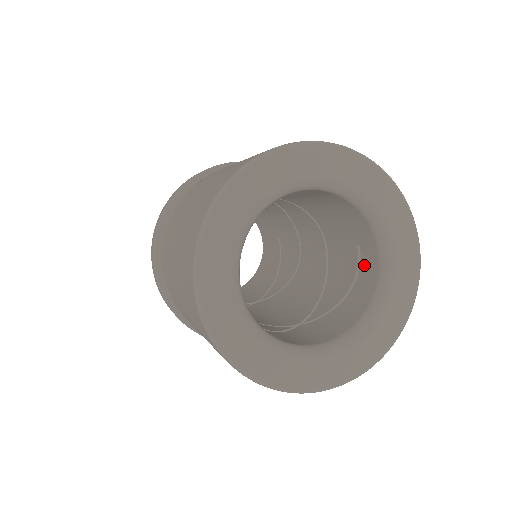
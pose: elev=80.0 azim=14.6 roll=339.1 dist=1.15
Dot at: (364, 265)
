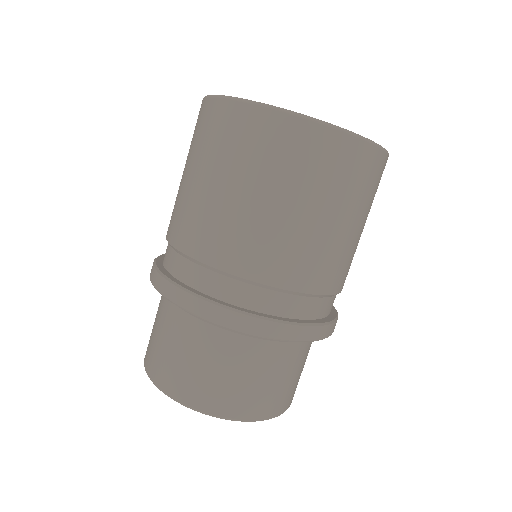
Dot at: occluded
